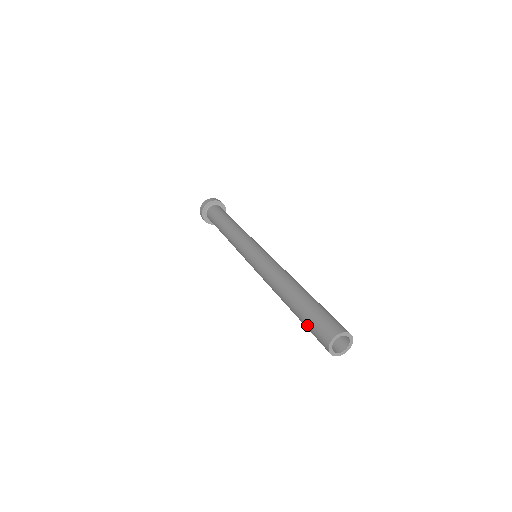
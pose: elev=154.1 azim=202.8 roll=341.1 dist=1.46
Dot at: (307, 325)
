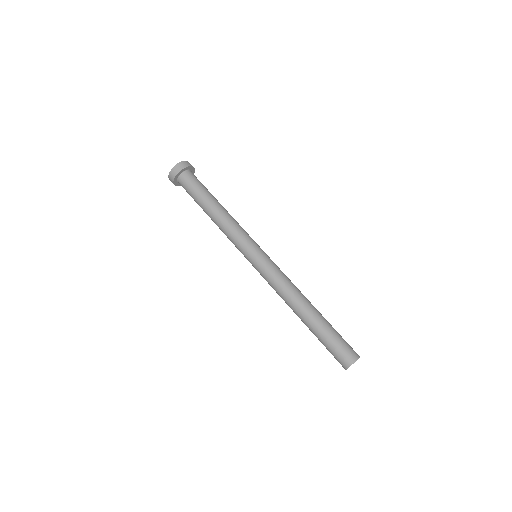
Dot at: occluded
